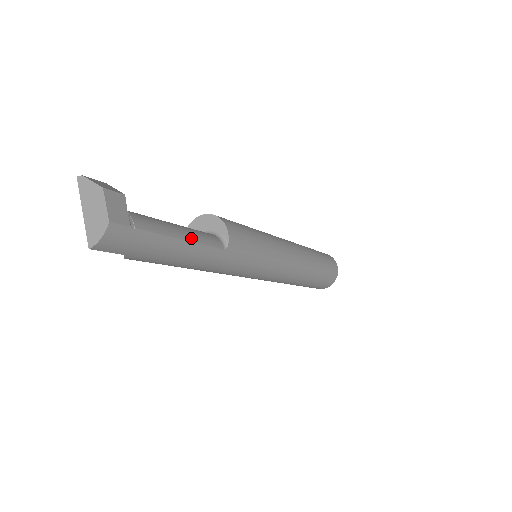
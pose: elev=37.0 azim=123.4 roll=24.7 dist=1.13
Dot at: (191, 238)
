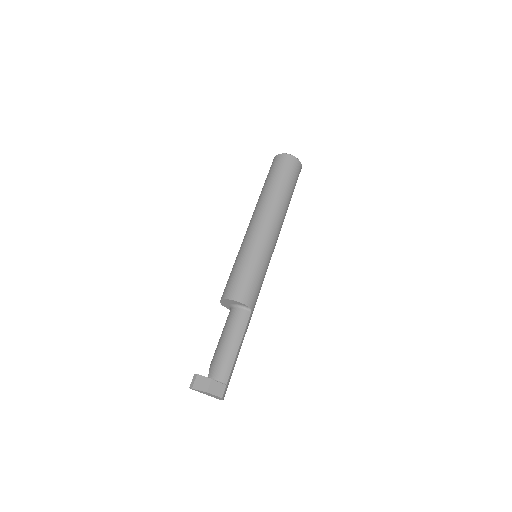
Dot at: (239, 340)
